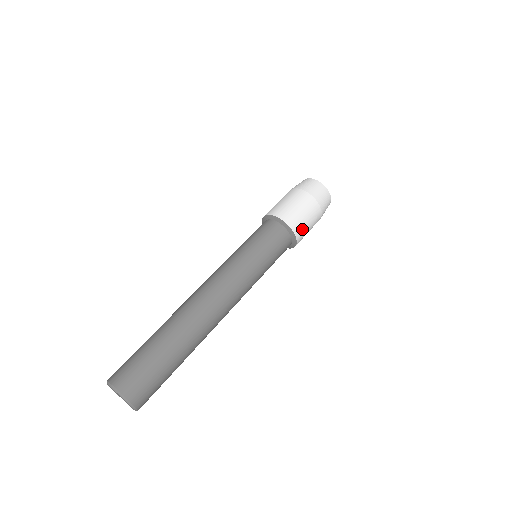
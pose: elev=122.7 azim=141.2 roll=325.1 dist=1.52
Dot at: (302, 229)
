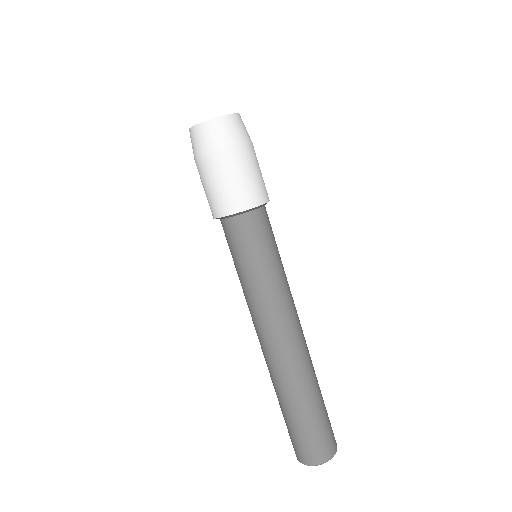
Dot at: (250, 192)
